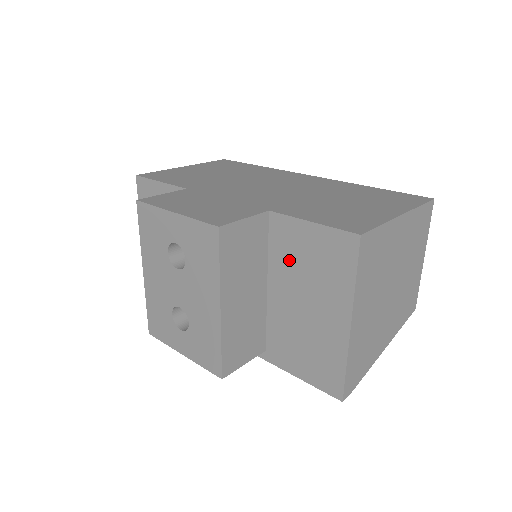
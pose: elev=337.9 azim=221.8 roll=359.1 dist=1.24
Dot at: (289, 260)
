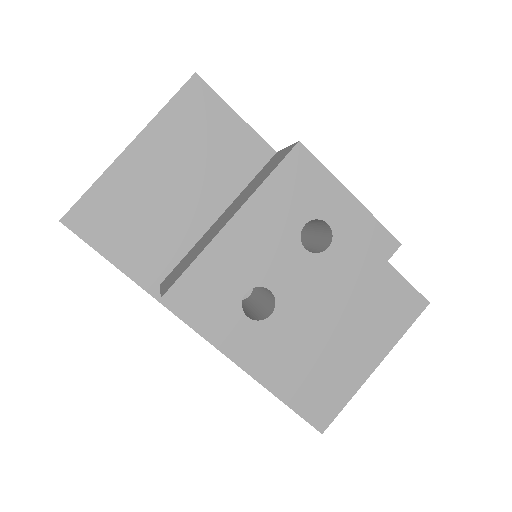
Dot at: occluded
